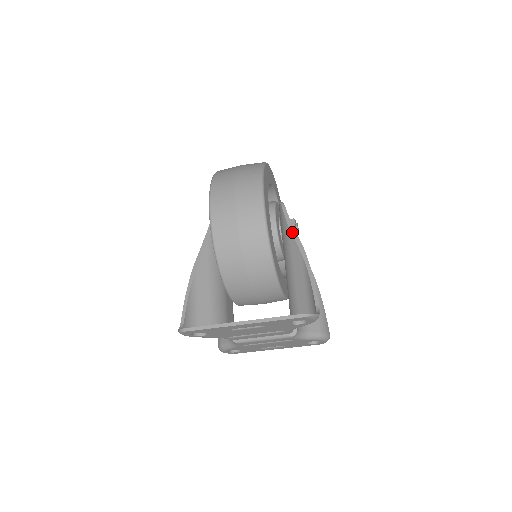
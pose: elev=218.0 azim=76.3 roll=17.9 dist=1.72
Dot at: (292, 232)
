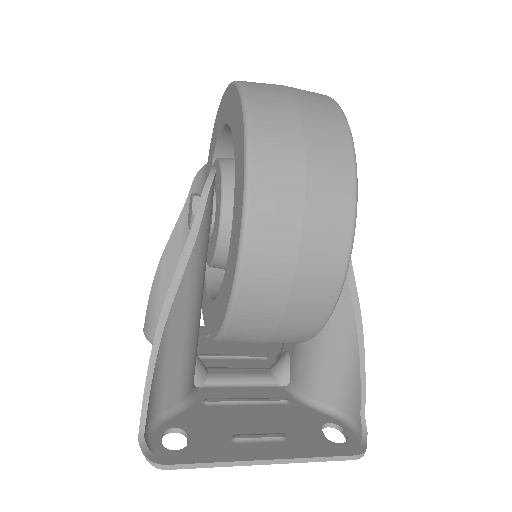
Dot at: occluded
